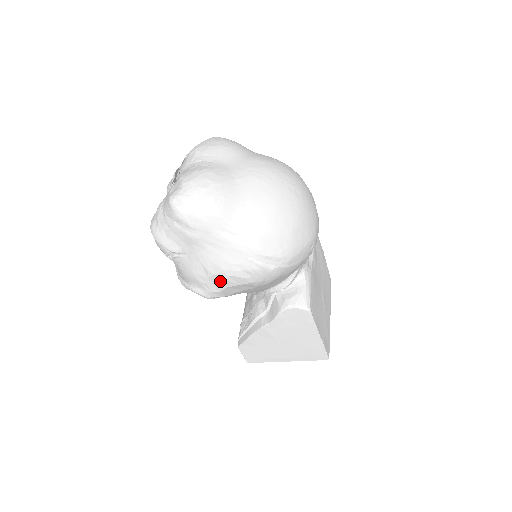
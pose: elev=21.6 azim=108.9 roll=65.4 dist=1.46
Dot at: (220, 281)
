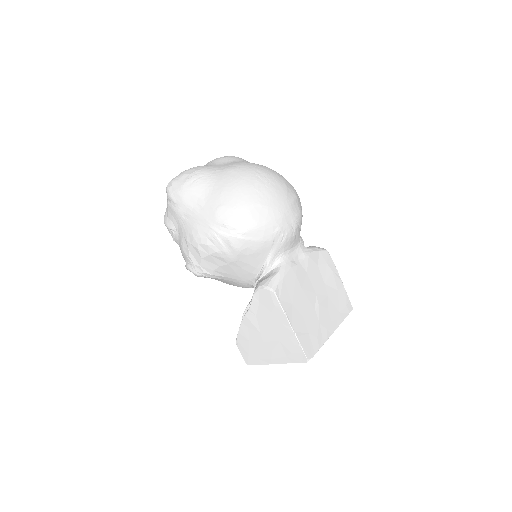
Dot at: (196, 251)
